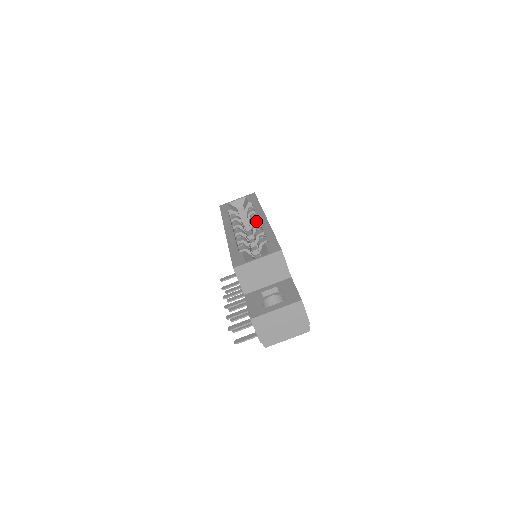
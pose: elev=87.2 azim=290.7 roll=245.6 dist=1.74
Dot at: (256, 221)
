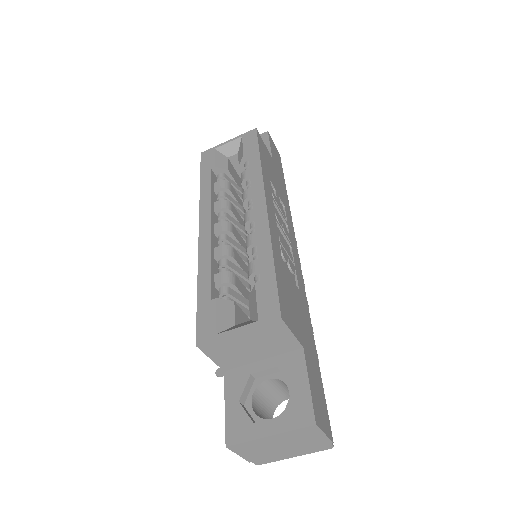
Dot at: (252, 203)
